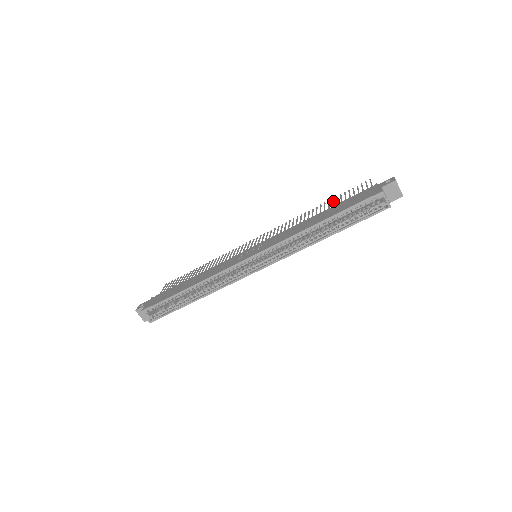
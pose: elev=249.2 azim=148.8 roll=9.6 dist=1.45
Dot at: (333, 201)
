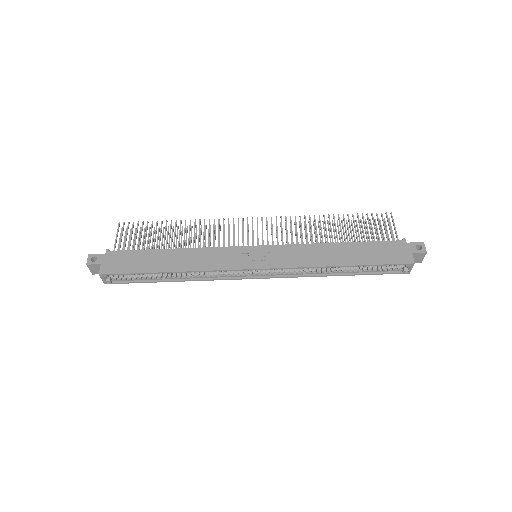
Dot at: occluded
